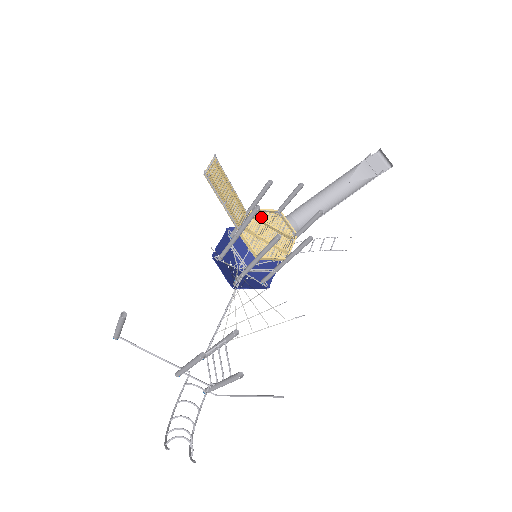
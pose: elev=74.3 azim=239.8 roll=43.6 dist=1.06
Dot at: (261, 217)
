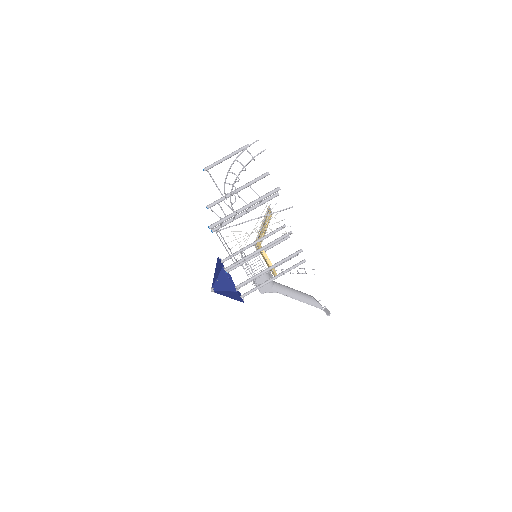
Dot at: occluded
